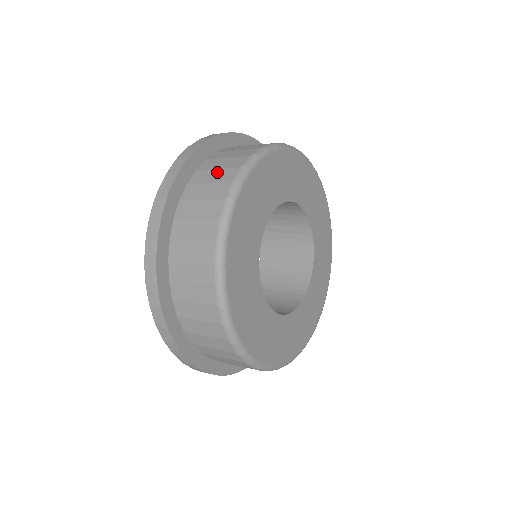
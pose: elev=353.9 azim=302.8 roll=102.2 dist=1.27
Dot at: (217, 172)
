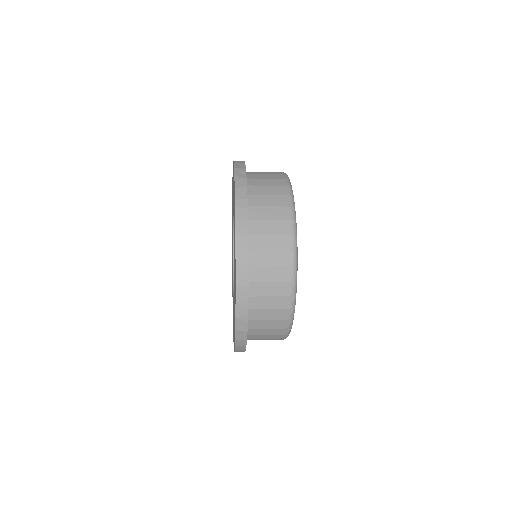
Dot at: (267, 175)
